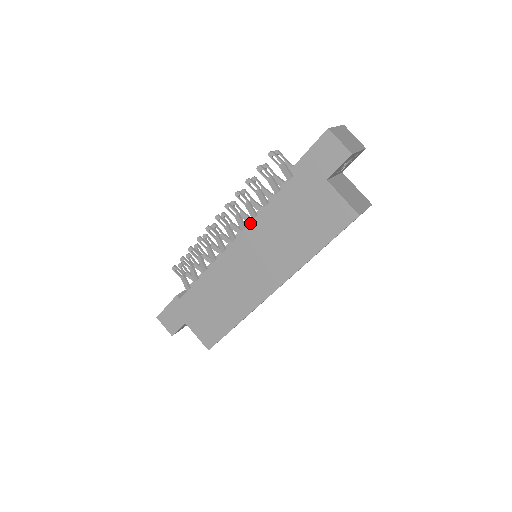
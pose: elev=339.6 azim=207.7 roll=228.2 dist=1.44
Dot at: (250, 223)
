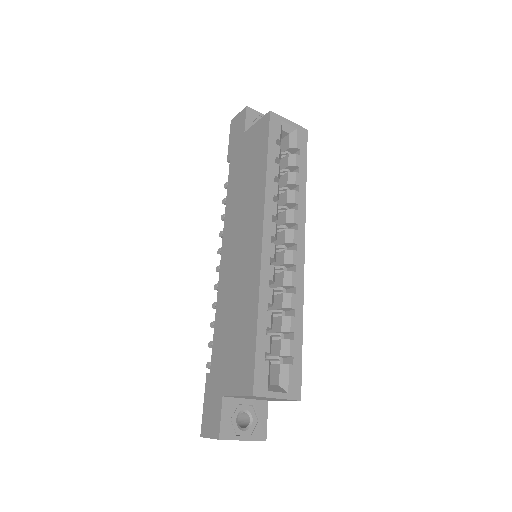
Dot at: (224, 222)
